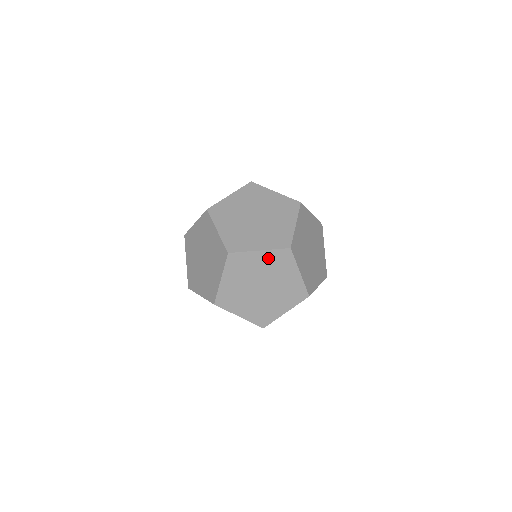
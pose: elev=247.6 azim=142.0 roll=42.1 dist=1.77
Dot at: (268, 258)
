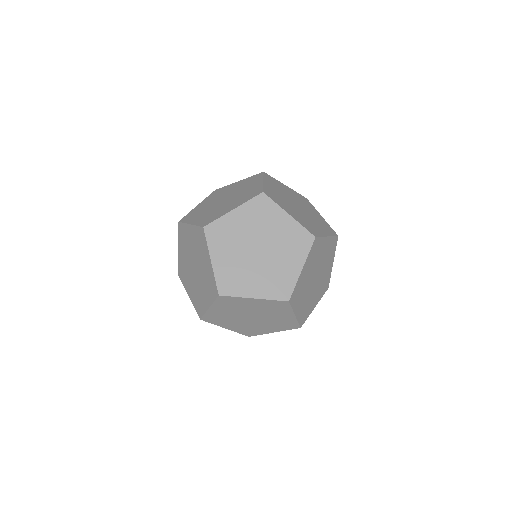
Dot at: (328, 245)
